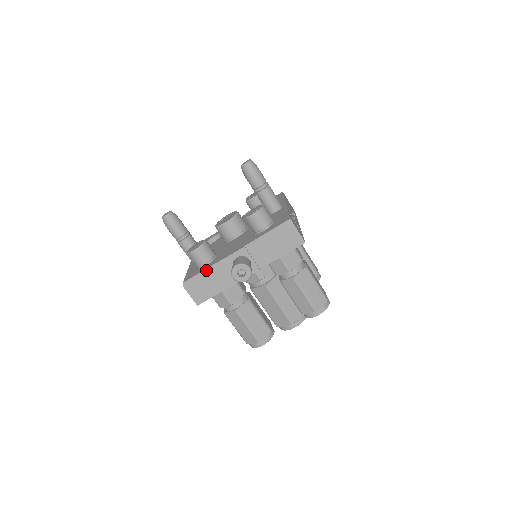
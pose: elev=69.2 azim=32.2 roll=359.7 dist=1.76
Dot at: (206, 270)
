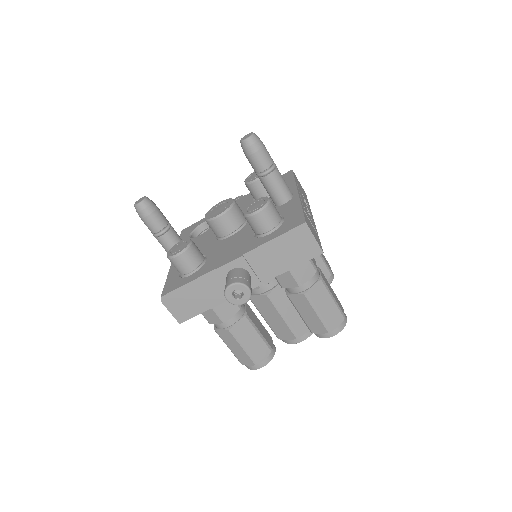
Dot at: (191, 283)
